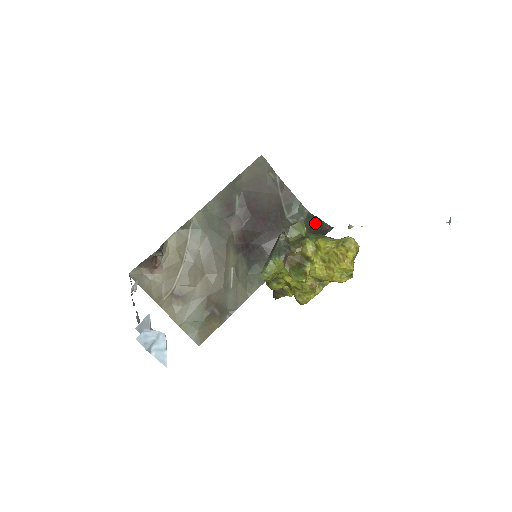
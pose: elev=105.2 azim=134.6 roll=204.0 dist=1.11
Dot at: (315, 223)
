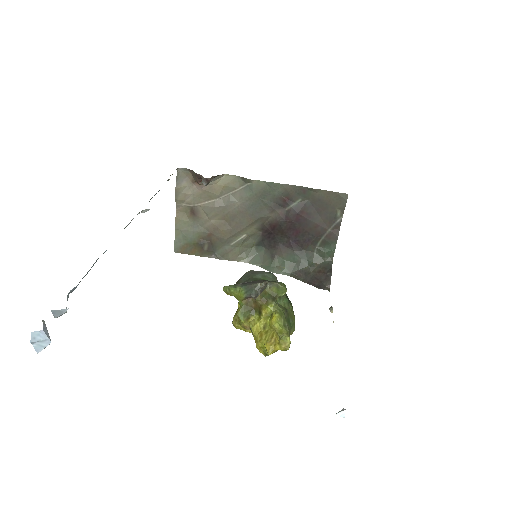
Dot at: (326, 273)
